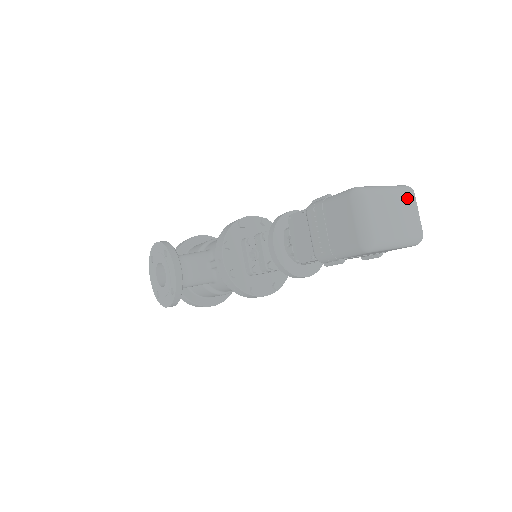
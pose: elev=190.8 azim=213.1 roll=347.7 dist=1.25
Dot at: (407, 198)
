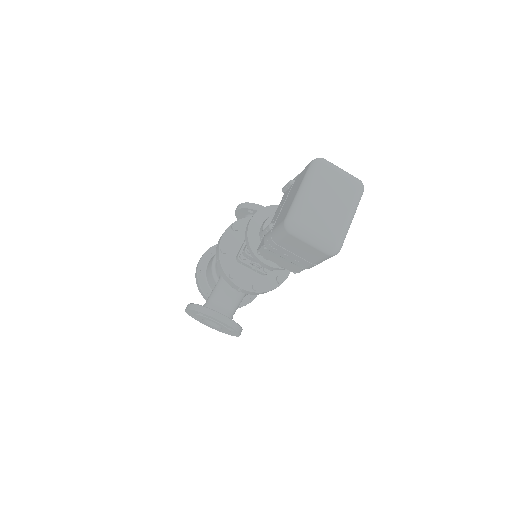
Dot at: (324, 175)
